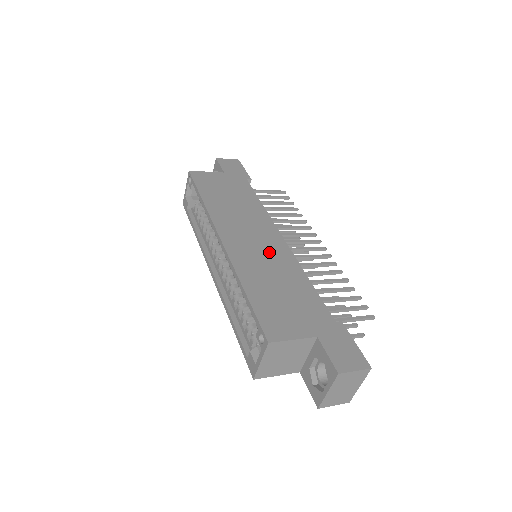
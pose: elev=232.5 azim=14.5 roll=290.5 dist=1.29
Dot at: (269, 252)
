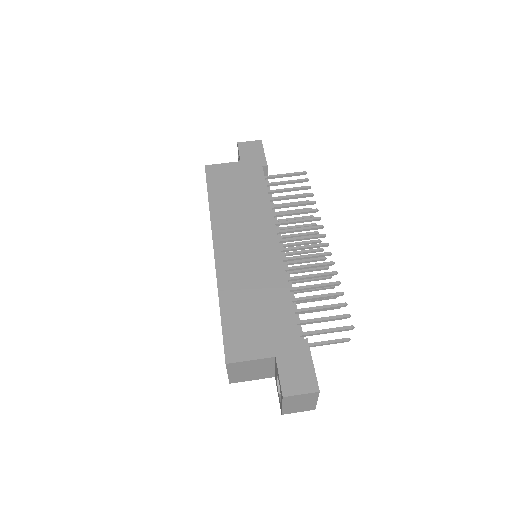
Dot at: (258, 259)
